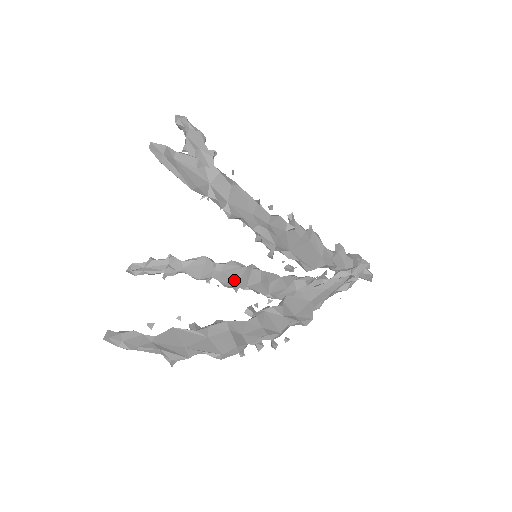
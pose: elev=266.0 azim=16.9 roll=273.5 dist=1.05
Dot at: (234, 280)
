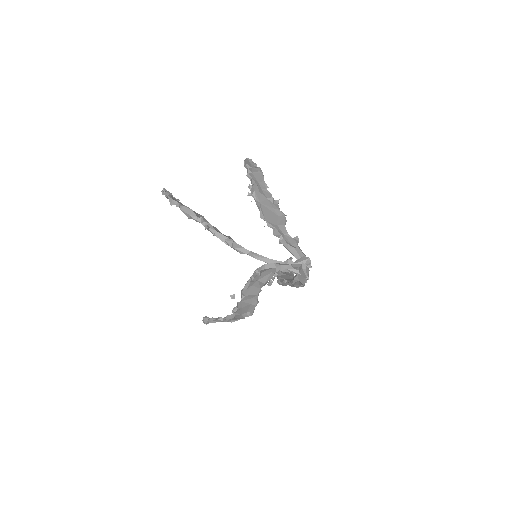
Dot at: (240, 308)
